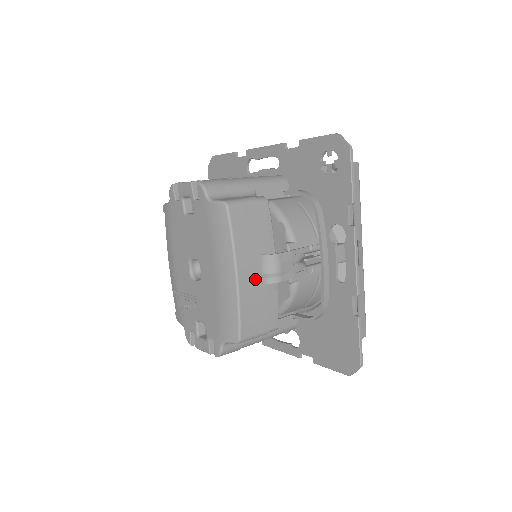
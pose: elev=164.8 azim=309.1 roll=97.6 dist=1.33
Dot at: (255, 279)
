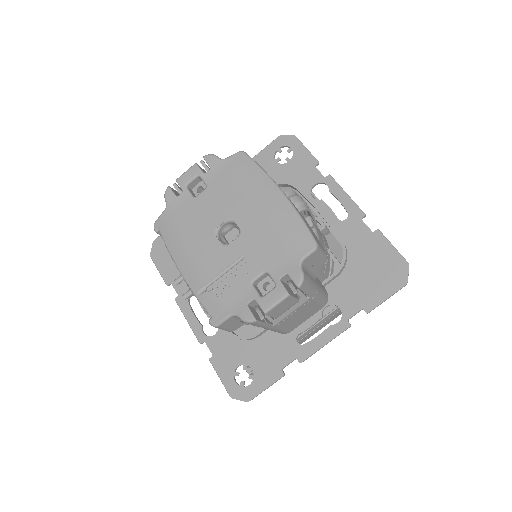
Dot at: (293, 204)
